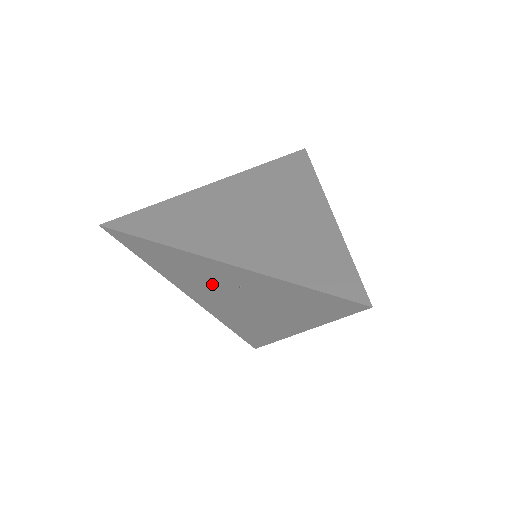
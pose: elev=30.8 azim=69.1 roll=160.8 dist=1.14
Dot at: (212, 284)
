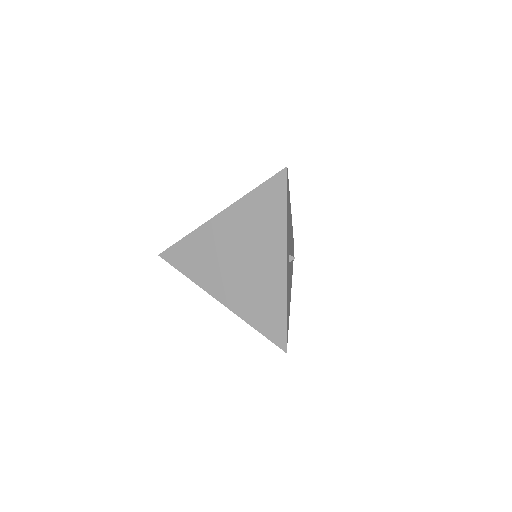
Dot at: occluded
